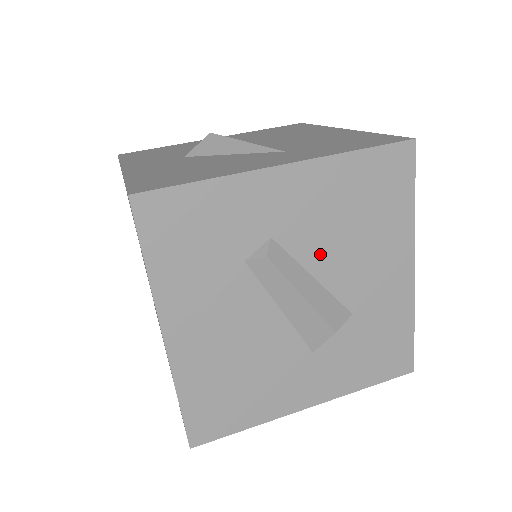
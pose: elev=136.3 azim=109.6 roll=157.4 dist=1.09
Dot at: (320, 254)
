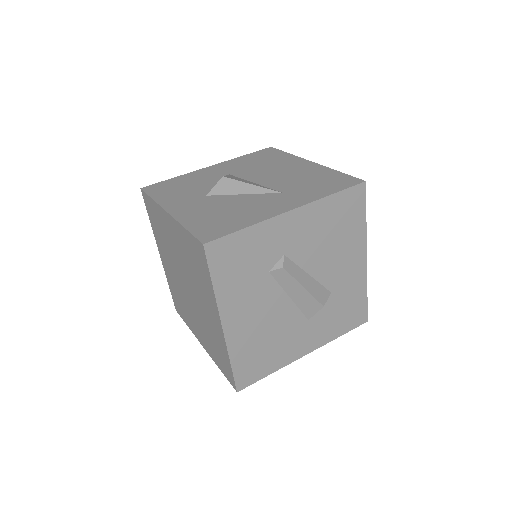
Dot at: (312, 260)
